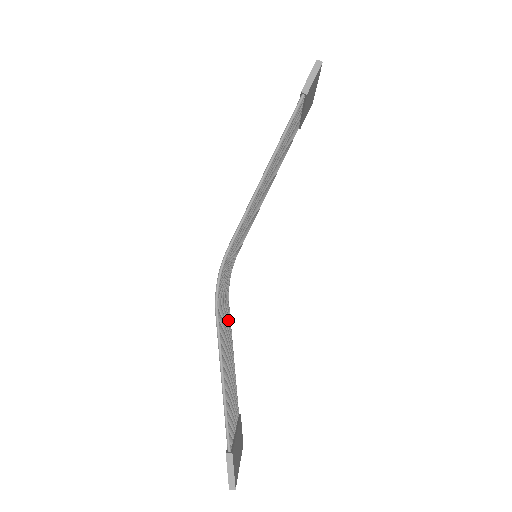
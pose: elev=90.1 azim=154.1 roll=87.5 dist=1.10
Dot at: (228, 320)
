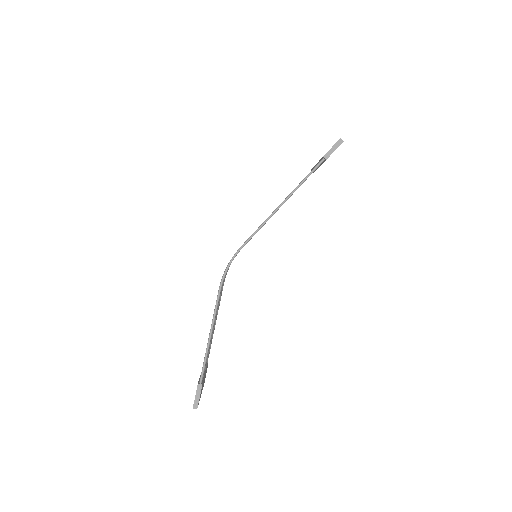
Dot at: (221, 294)
